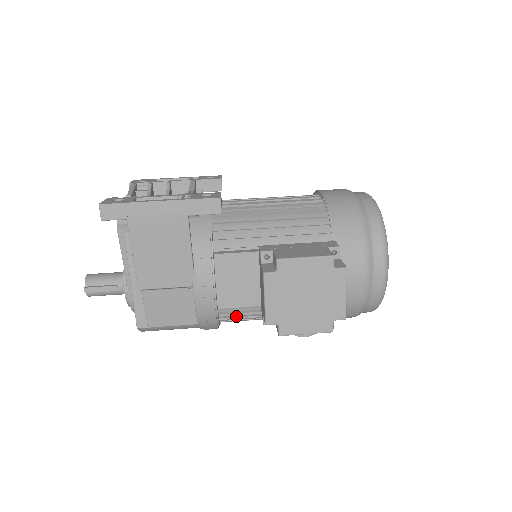
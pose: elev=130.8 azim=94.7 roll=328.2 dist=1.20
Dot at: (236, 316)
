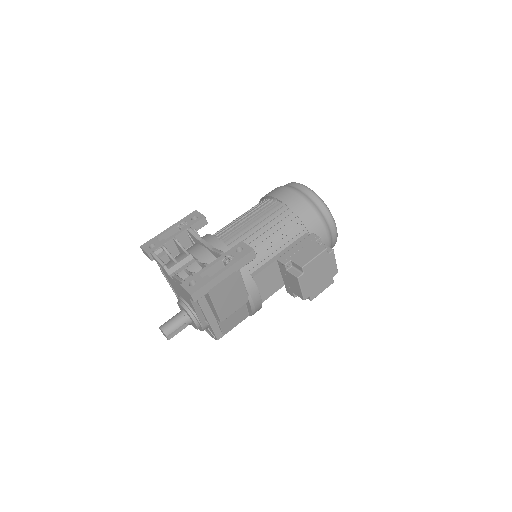
Dot at: occluded
